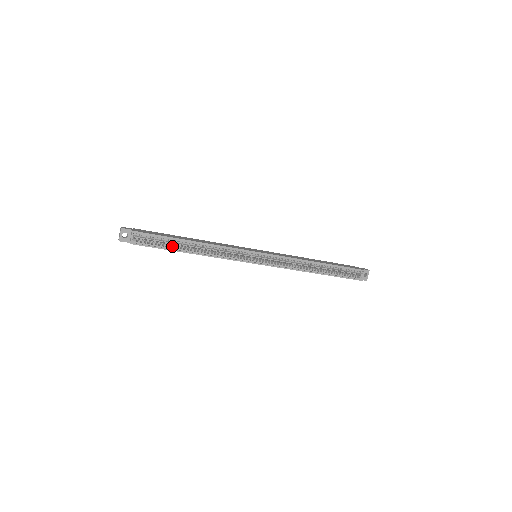
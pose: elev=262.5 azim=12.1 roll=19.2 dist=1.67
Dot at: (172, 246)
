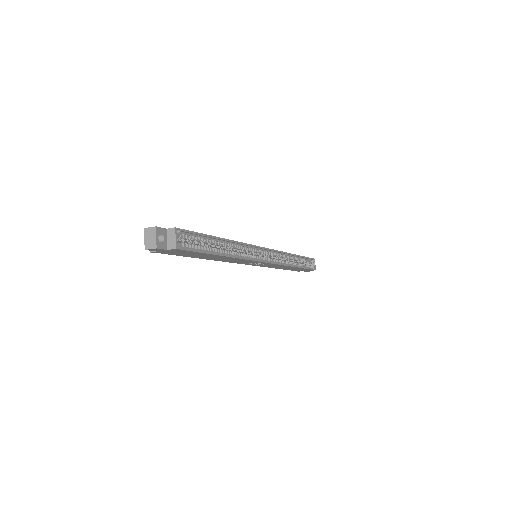
Dot at: (209, 248)
